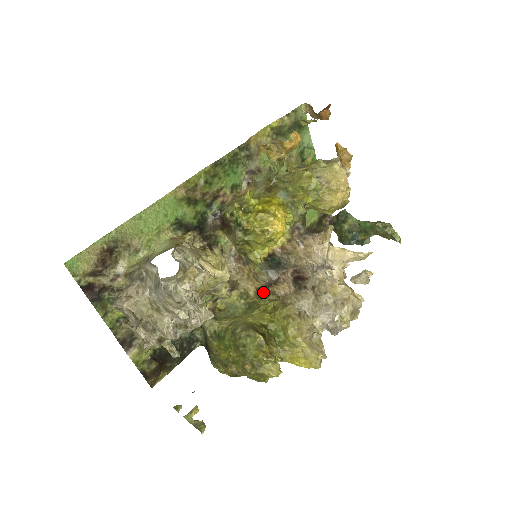
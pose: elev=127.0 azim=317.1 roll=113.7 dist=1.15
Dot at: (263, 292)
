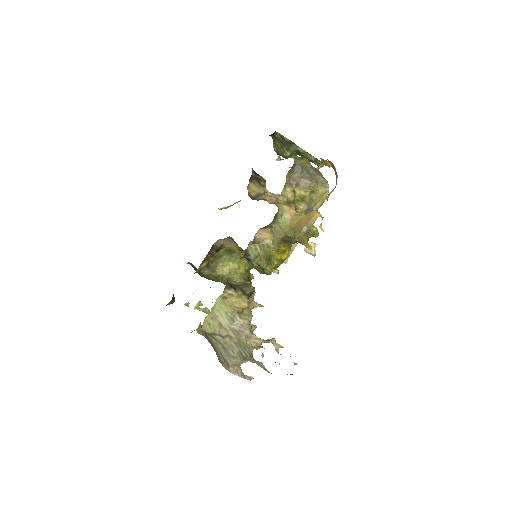
Dot at: occluded
